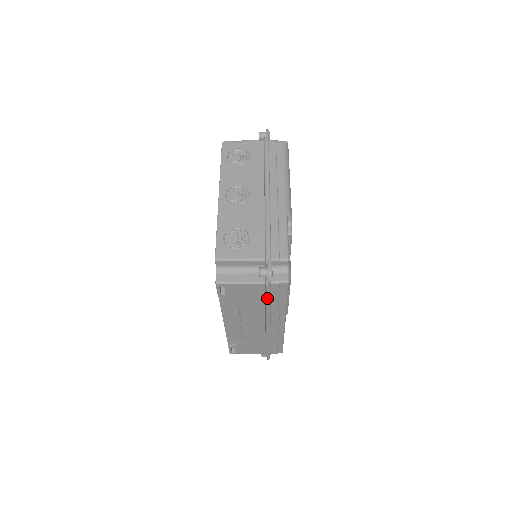
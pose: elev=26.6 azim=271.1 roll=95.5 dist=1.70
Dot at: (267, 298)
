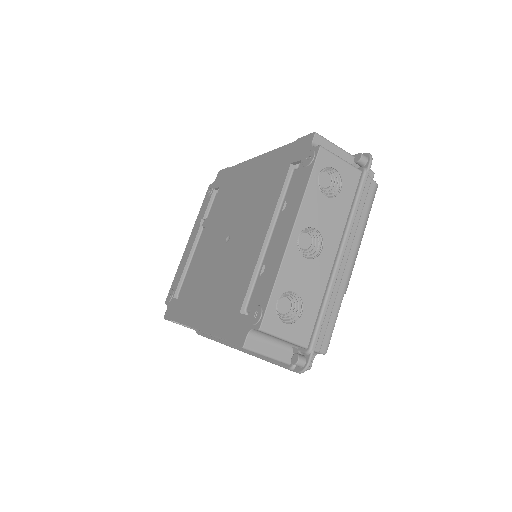
Dot at: (275, 364)
